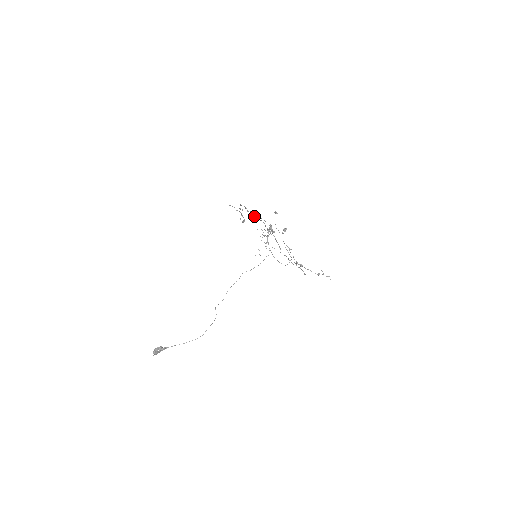
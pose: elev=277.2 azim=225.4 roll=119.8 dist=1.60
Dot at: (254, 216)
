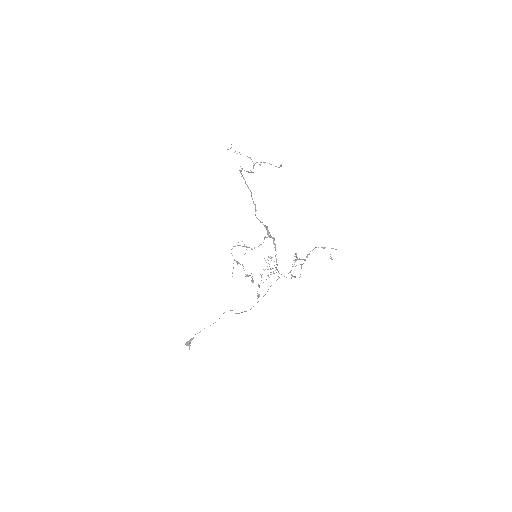
Dot at: occluded
